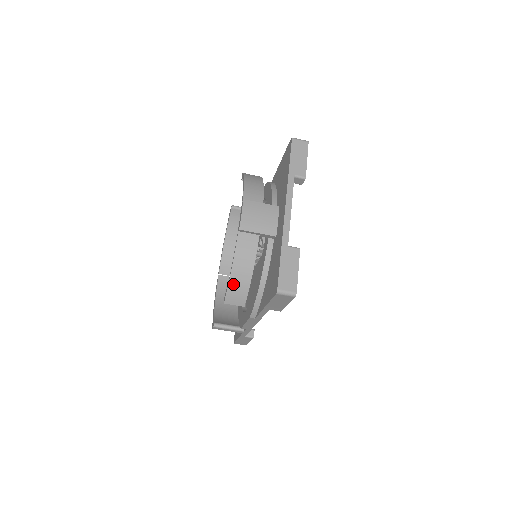
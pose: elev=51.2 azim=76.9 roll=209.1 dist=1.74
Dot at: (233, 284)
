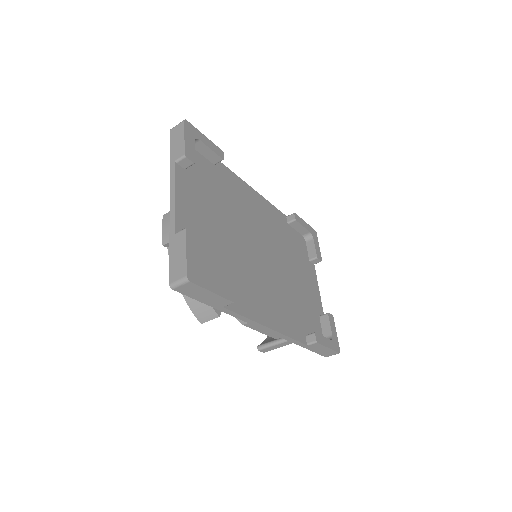
Dot at: (190, 300)
